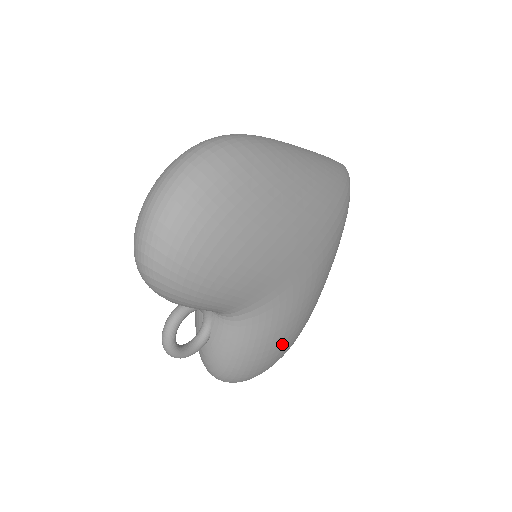
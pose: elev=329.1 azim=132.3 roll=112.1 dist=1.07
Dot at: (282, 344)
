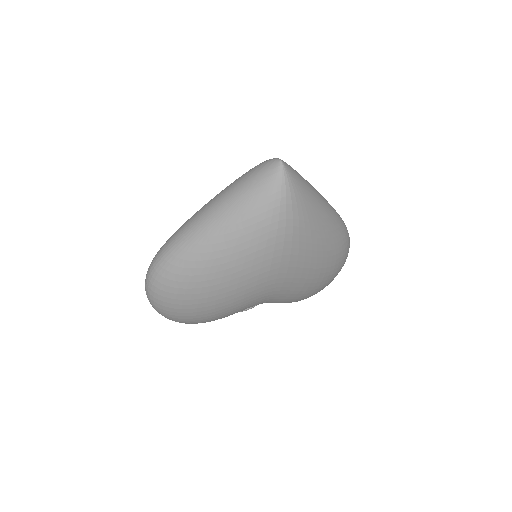
Dot at: (311, 292)
